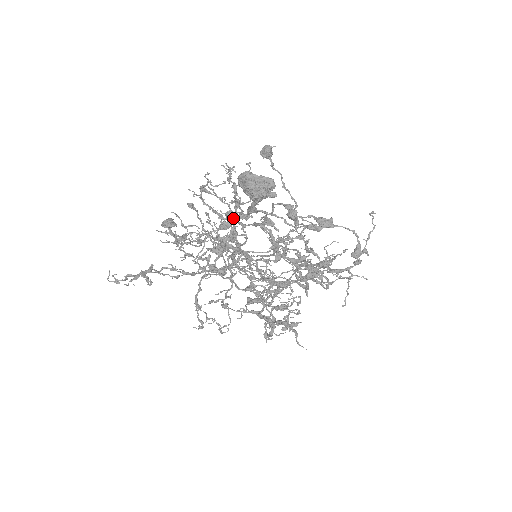
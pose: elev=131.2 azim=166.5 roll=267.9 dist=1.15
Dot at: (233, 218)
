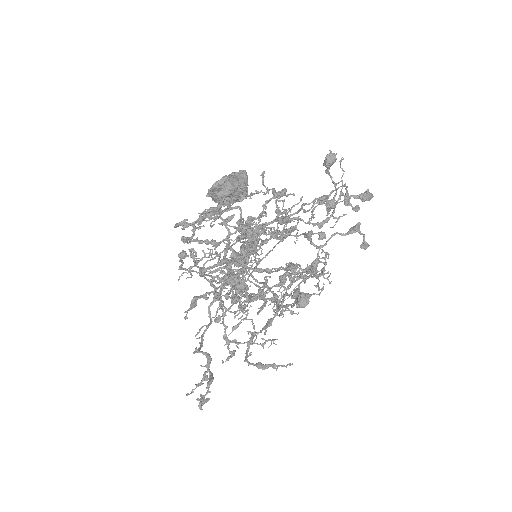
Dot at: (229, 236)
